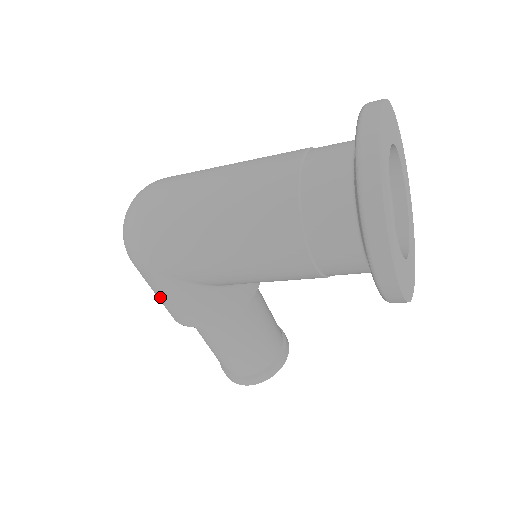
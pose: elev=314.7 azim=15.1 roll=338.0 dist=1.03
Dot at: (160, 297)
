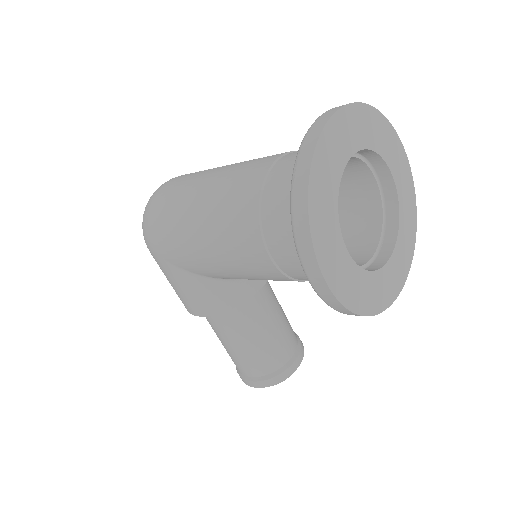
Dot at: (169, 282)
